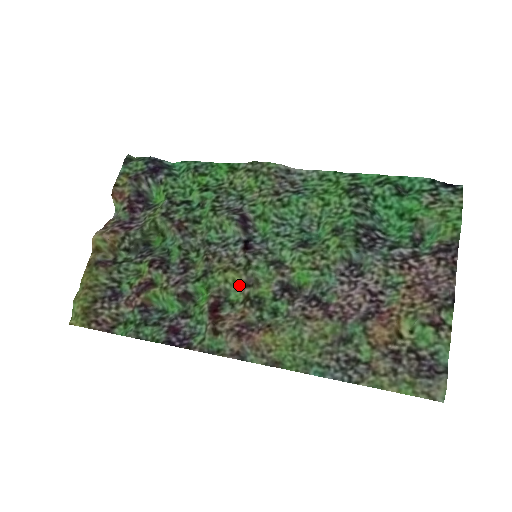
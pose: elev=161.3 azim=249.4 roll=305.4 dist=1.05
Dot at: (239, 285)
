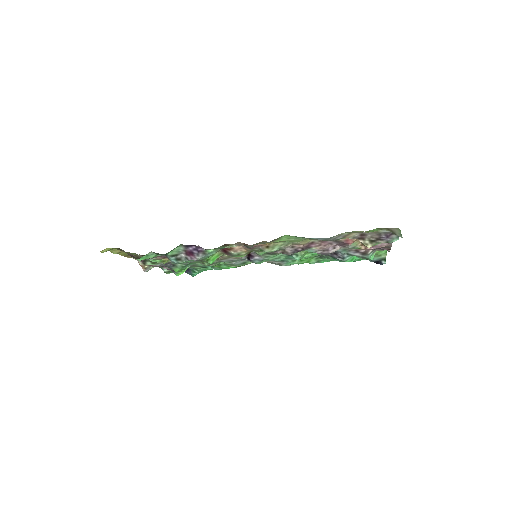
Dot at: occluded
